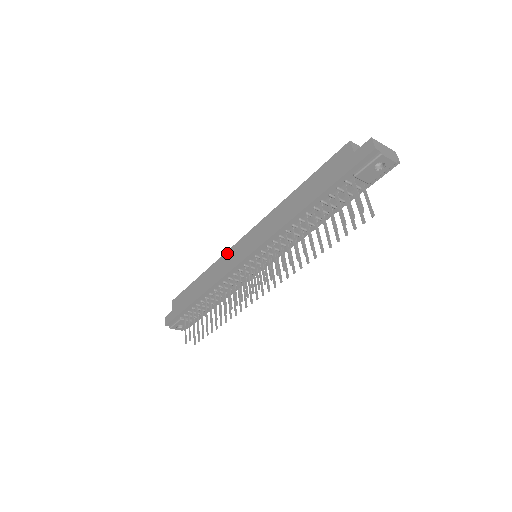
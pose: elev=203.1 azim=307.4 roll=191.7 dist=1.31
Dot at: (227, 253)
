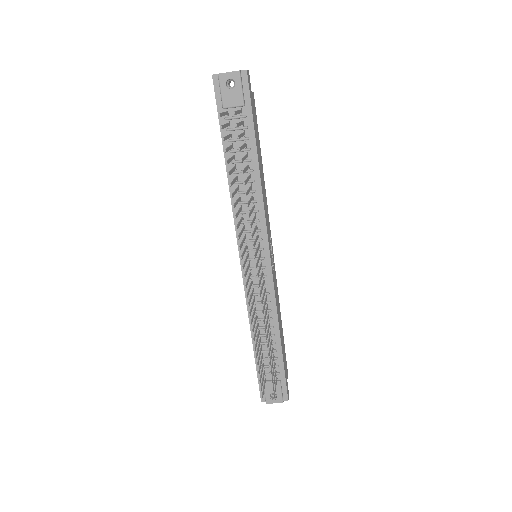
Dot at: occluded
